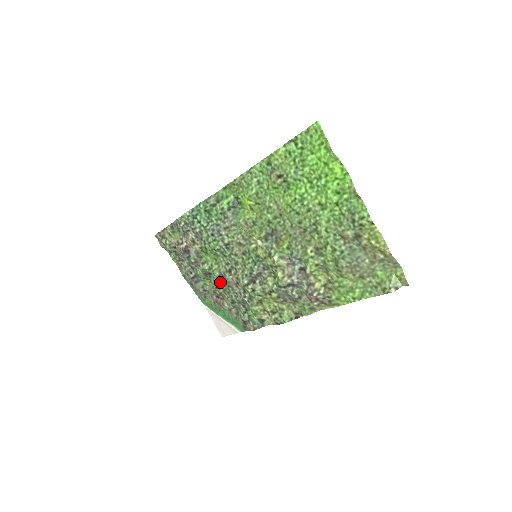
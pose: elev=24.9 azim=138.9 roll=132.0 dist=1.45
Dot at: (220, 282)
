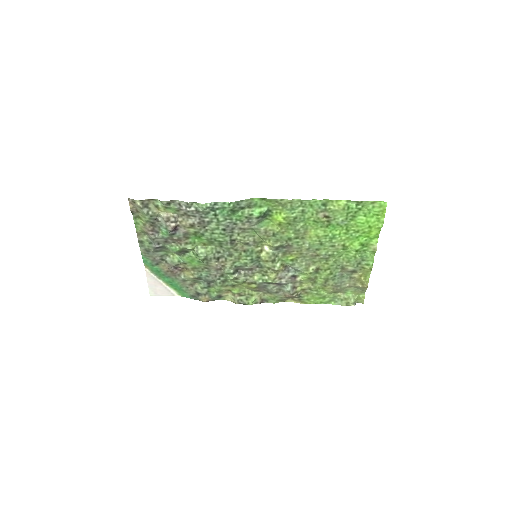
Dot at: (196, 262)
